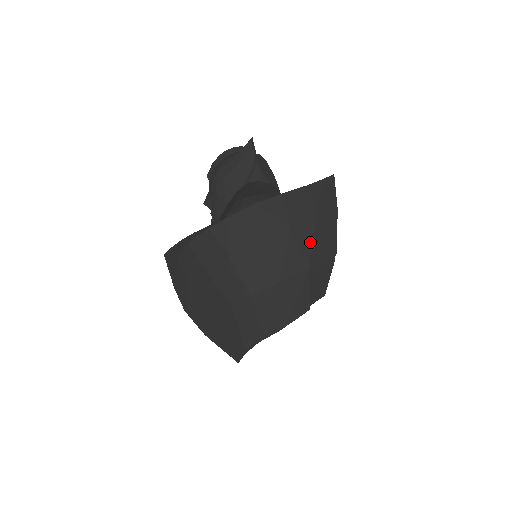
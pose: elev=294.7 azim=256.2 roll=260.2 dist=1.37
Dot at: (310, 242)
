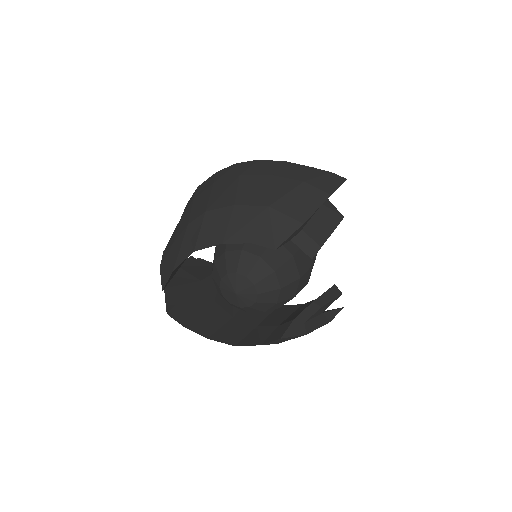
Dot at: (284, 192)
